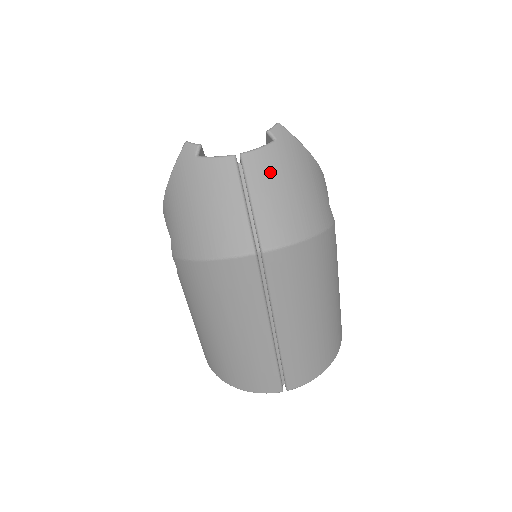
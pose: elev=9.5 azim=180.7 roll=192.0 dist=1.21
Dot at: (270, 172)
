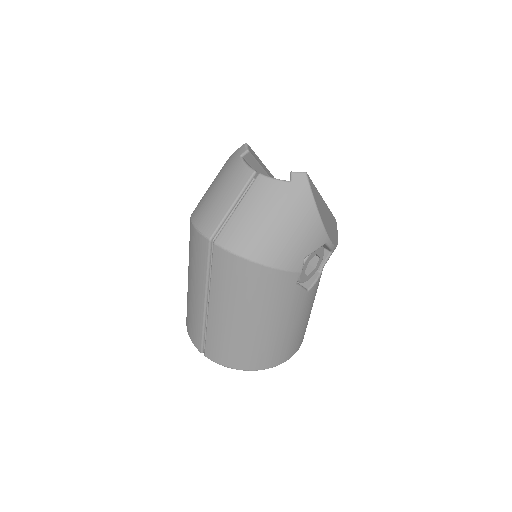
Dot at: (265, 199)
